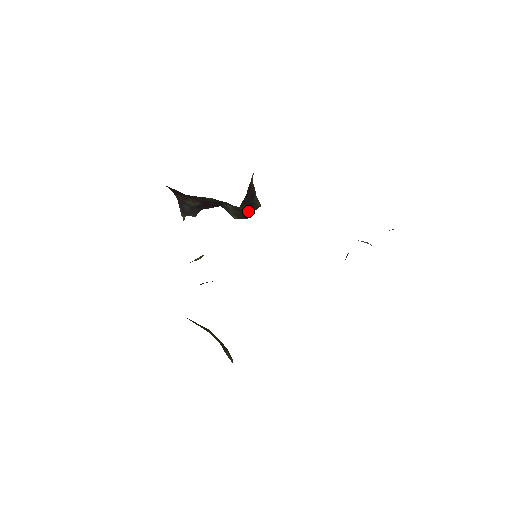
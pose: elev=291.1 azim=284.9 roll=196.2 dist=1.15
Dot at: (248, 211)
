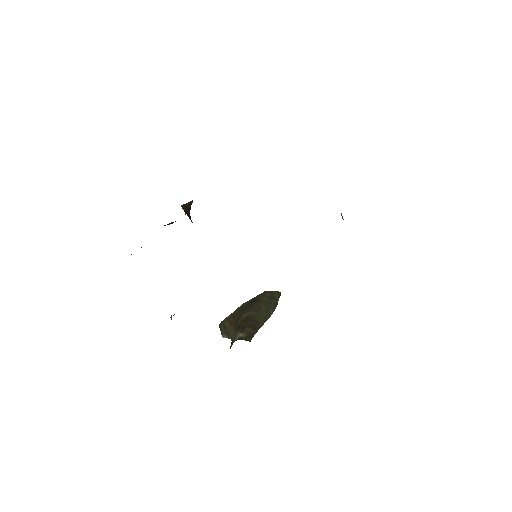
Dot at: occluded
